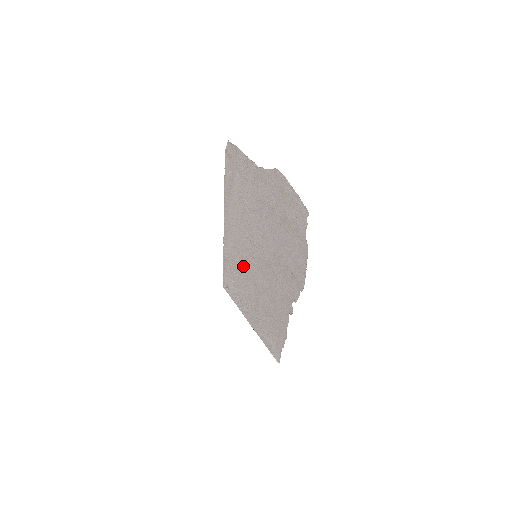
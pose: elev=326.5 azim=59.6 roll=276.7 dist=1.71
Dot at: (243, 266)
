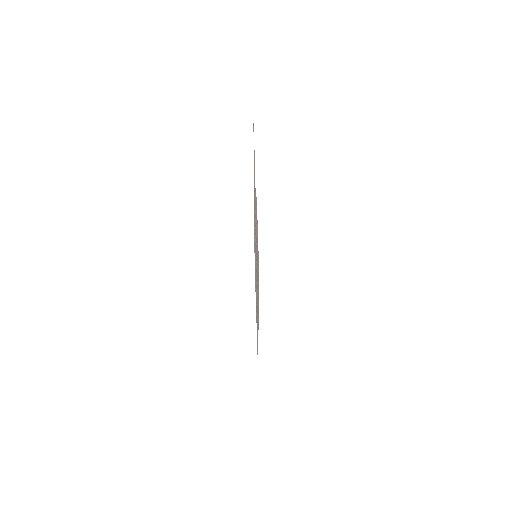
Dot at: (255, 251)
